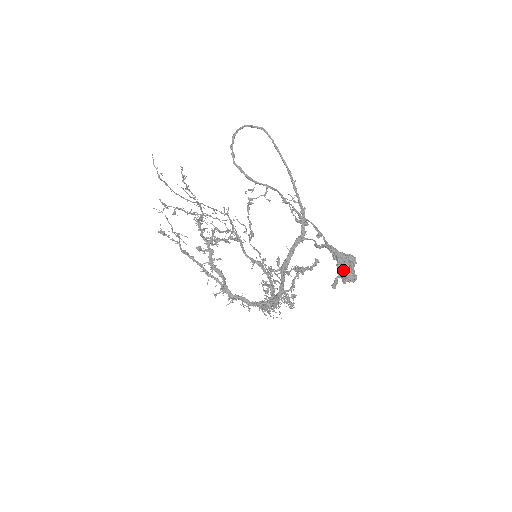
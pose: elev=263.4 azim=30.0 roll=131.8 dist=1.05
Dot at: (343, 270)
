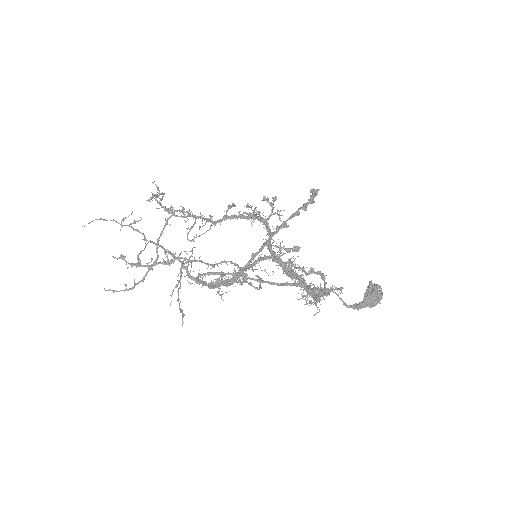
Dot at: (375, 303)
